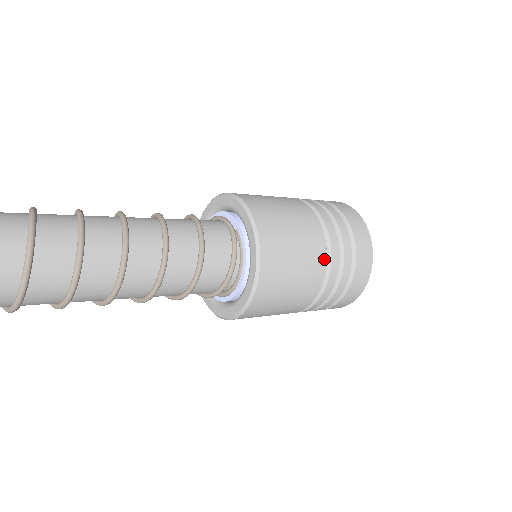
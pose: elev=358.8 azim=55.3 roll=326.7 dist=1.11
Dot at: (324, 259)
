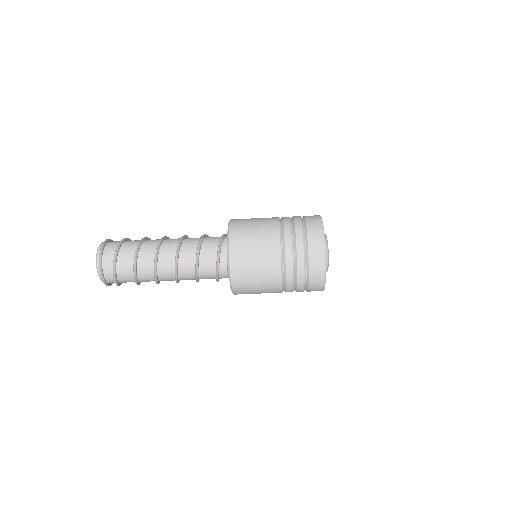
Dot at: occluded
